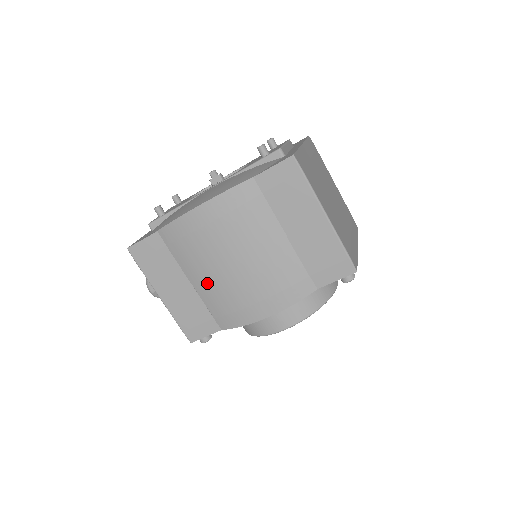
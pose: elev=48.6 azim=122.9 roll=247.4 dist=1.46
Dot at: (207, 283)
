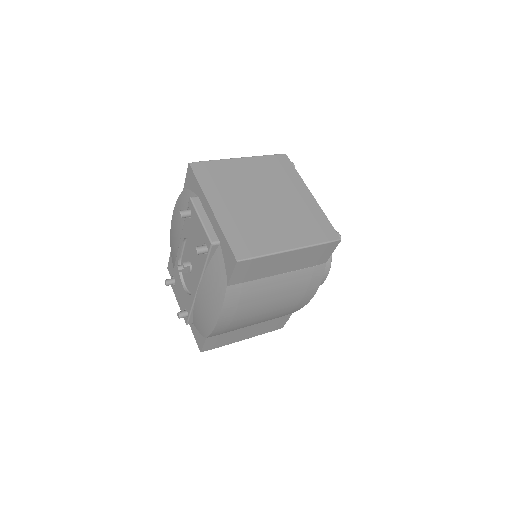
Dot at: (263, 320)
